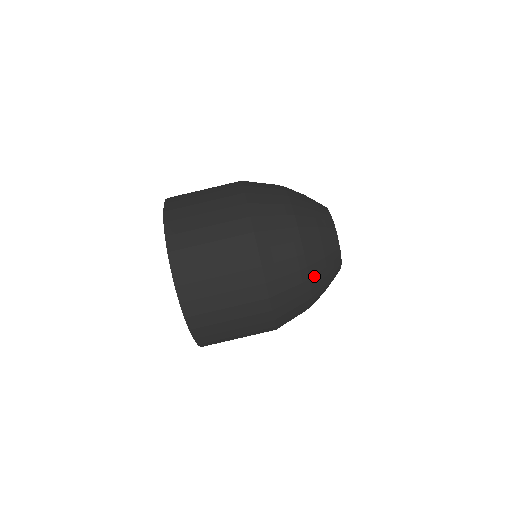
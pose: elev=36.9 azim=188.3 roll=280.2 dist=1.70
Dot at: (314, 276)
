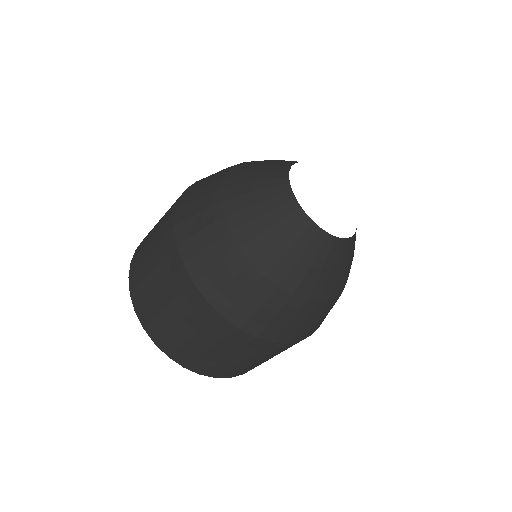
Dot at: (259, 257)
